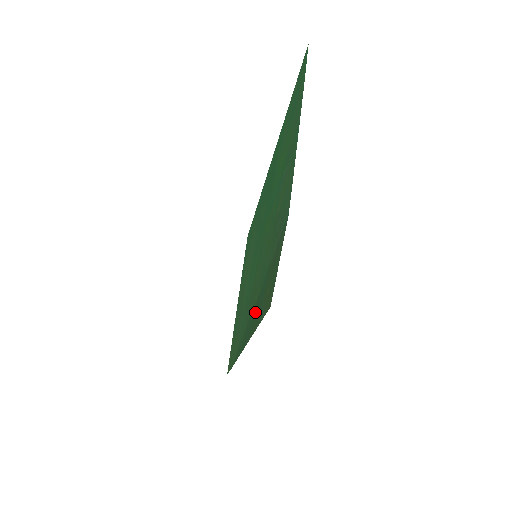
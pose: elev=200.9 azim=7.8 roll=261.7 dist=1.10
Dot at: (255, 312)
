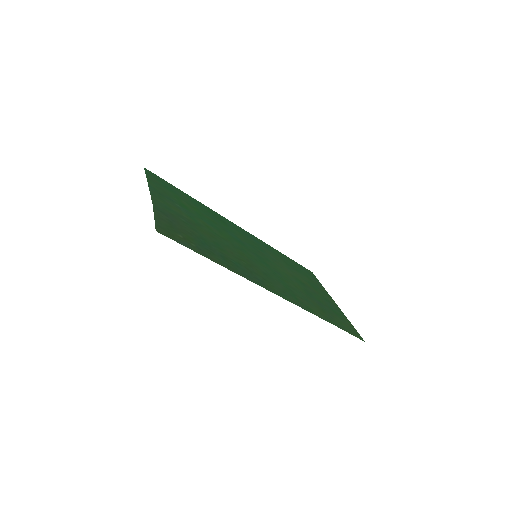
Dot at: (226, 260)
